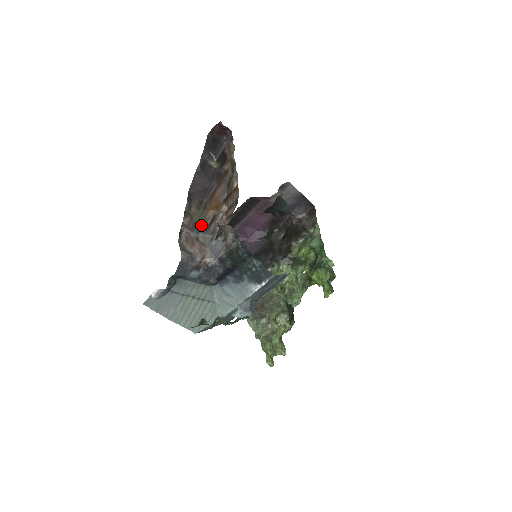
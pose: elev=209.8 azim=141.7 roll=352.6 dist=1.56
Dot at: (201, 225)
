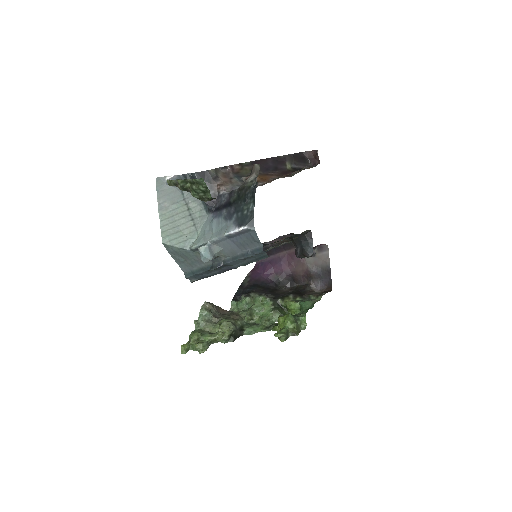
Dot at: (242, 176)
